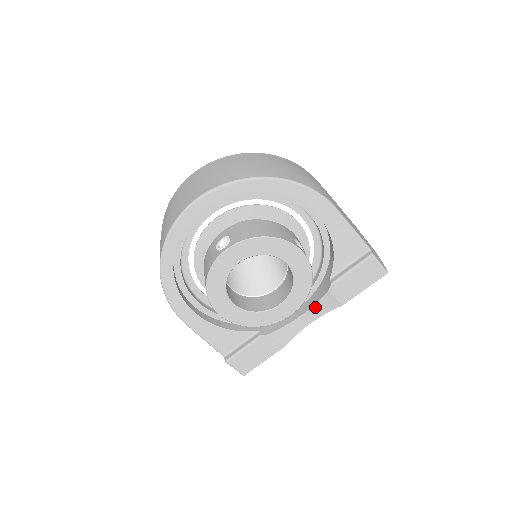
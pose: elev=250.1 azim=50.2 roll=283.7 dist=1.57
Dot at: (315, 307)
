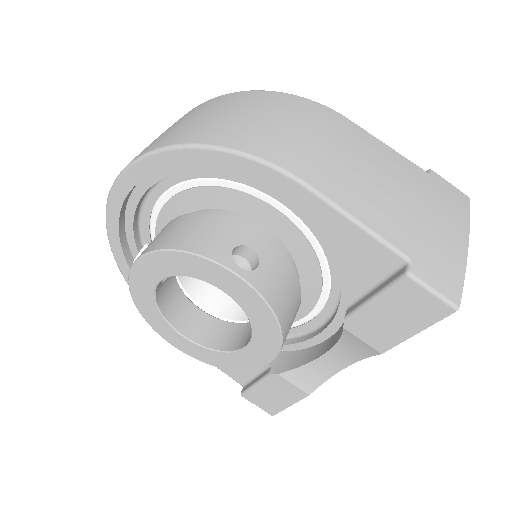
Dot at: (339, 347)
